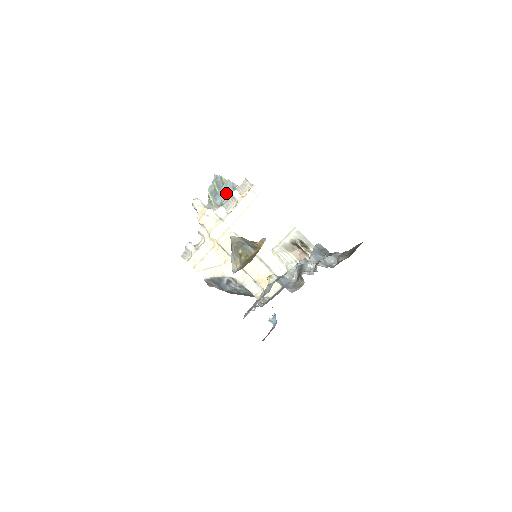
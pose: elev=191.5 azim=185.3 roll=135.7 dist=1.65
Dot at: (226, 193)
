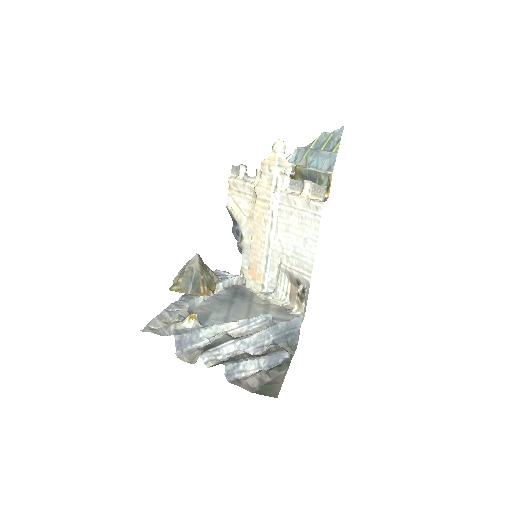
Dot at: (321, 162)
